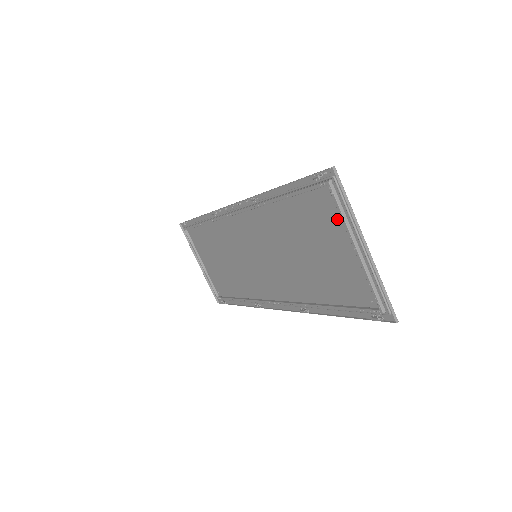
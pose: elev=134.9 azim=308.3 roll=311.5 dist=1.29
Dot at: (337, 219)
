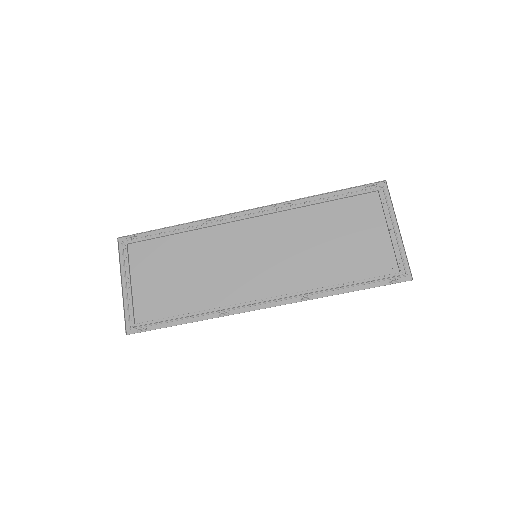
Dot at: (376, 213)
